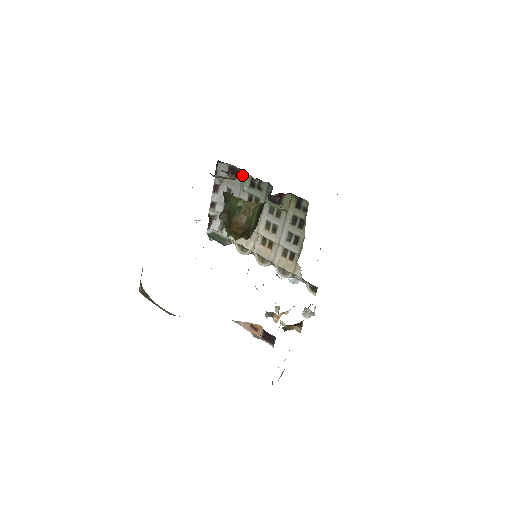
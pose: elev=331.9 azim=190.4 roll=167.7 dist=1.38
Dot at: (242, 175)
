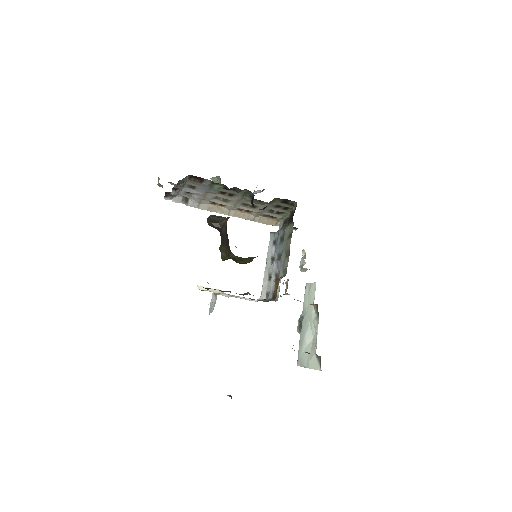
Dot at: (211, 183)
